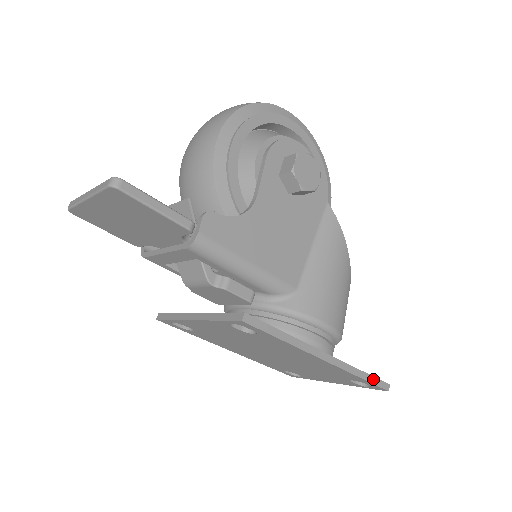
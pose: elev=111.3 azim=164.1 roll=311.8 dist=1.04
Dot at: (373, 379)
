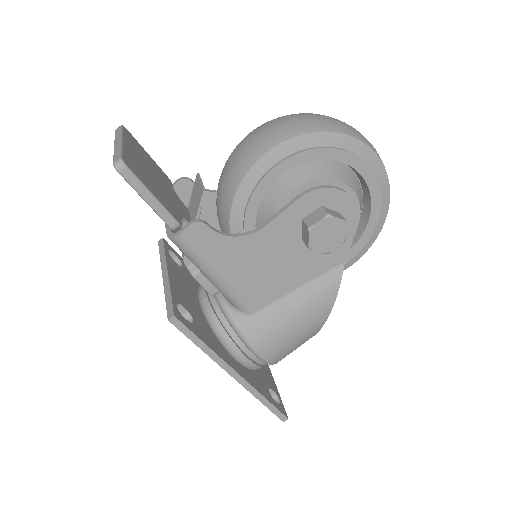
Dot at: (274, 408)
